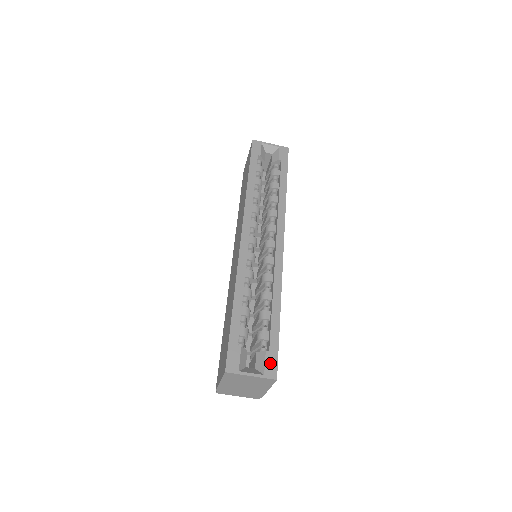
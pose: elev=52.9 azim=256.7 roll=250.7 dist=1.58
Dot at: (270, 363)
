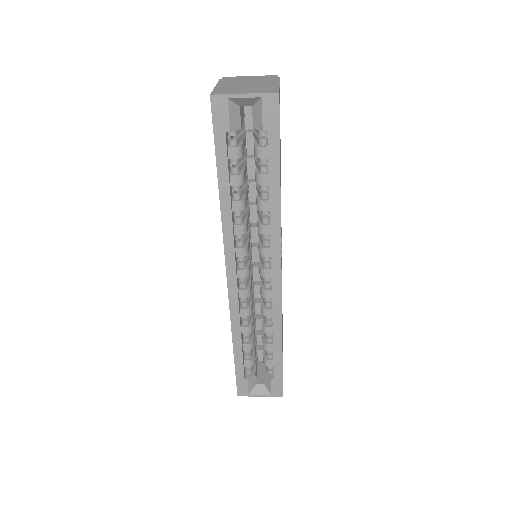
Dot at: (276, 387)
